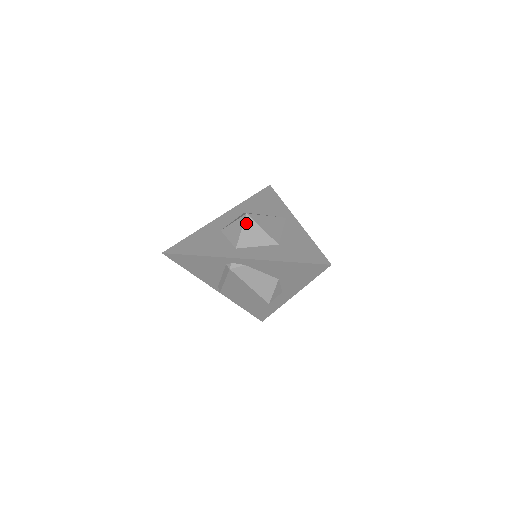
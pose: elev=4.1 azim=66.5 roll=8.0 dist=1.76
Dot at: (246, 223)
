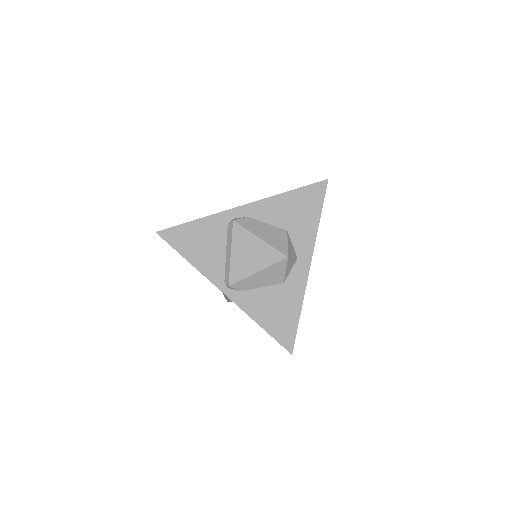
Dot at: occluded
